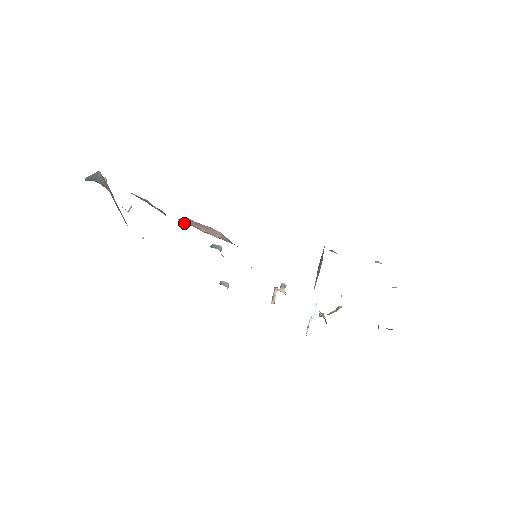
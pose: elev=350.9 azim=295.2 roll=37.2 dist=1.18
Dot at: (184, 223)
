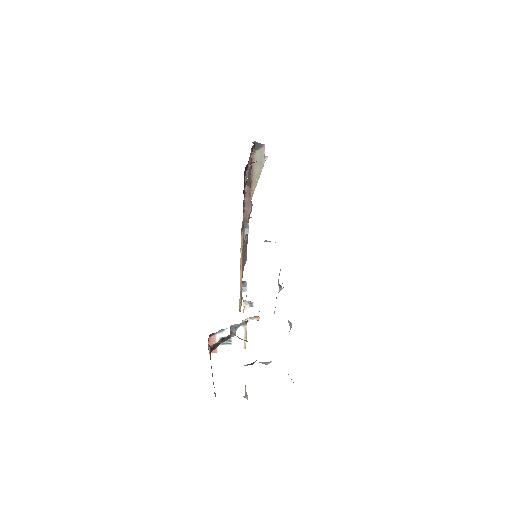
Dot at: (245, 187)
